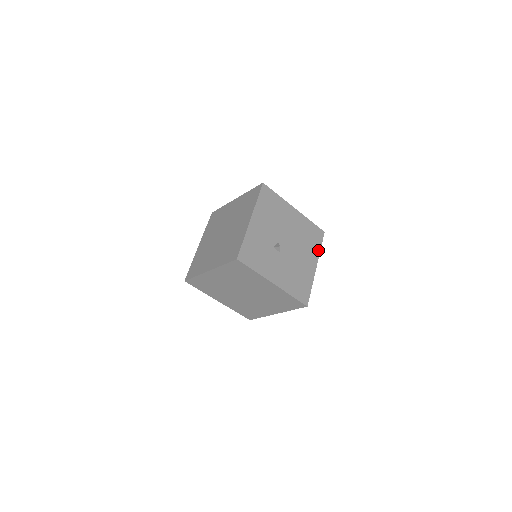
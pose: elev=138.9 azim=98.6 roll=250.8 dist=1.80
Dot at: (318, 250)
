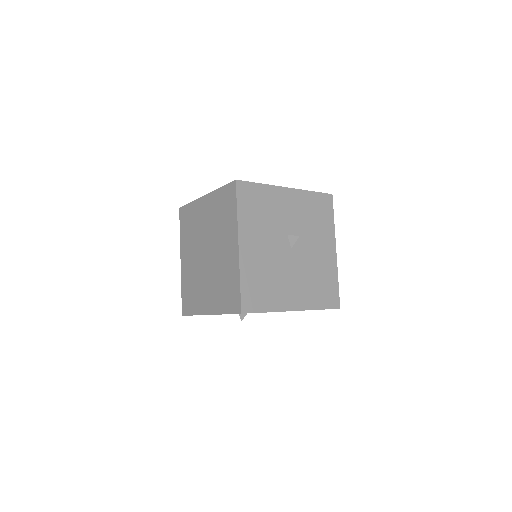
Dot at: occluded
